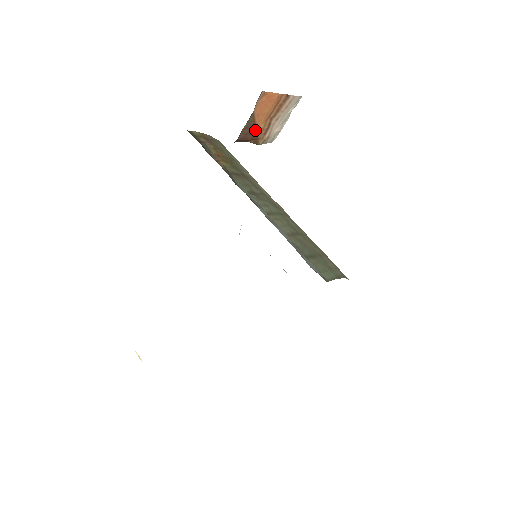
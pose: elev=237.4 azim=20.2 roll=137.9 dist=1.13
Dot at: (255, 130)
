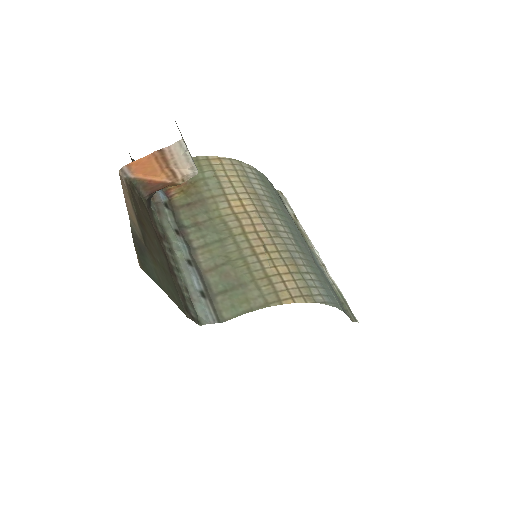
Dot at: (157, 183)
